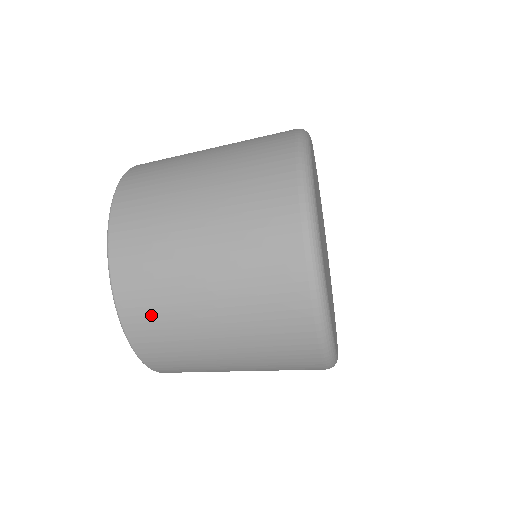
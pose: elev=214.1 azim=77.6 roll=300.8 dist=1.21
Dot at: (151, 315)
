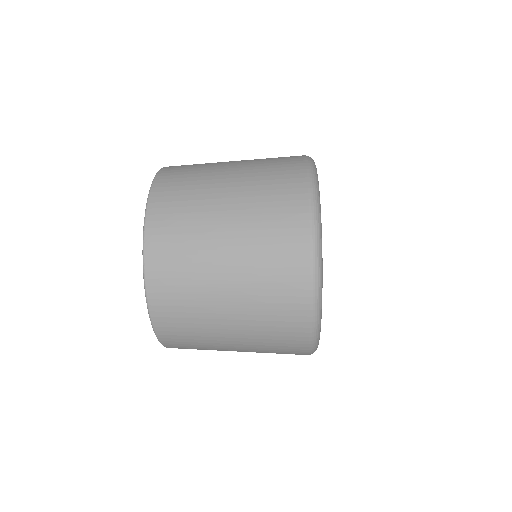
Dot at: (173, 228)
